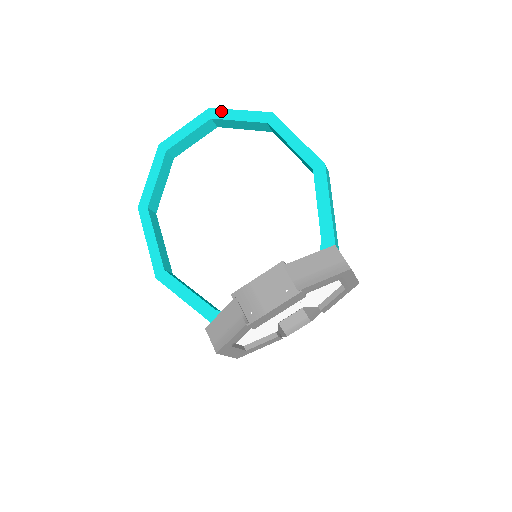
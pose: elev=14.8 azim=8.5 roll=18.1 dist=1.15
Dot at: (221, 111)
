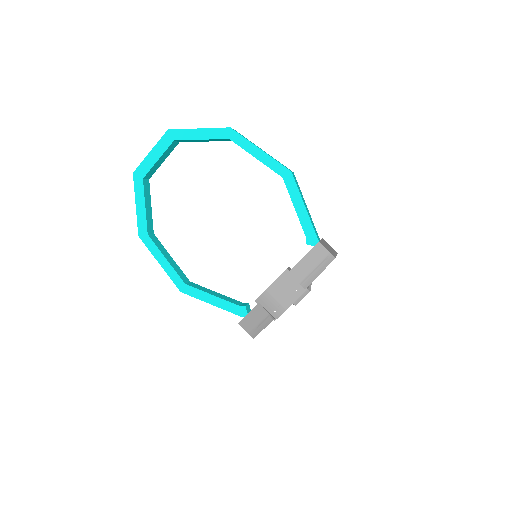
Dot at: (181, 132)
